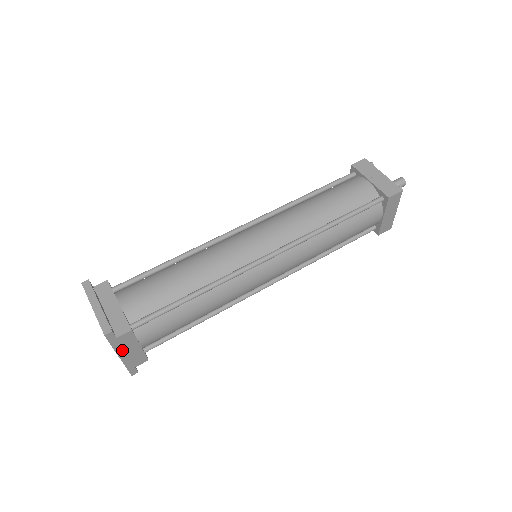
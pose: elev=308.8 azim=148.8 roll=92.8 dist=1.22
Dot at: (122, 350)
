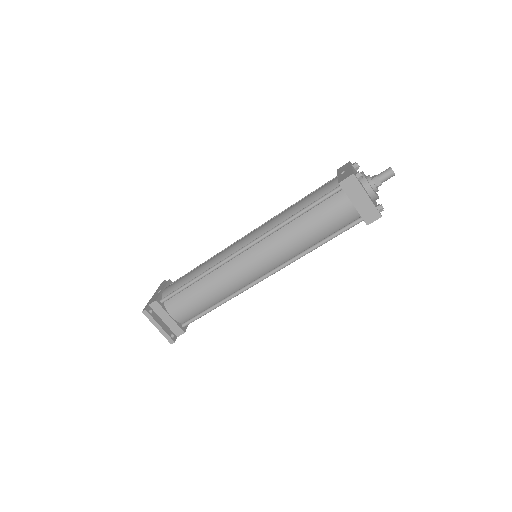
Dot at: occluded
